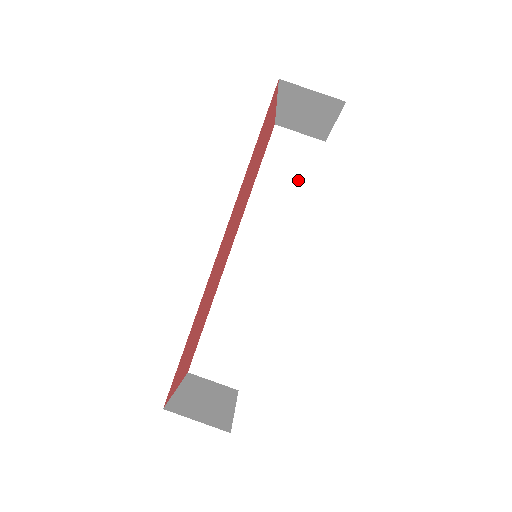
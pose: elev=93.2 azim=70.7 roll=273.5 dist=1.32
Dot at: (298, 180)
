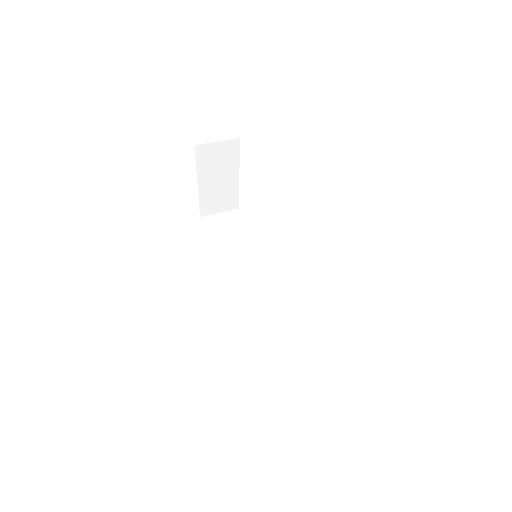
Dot at: (241, 234)
